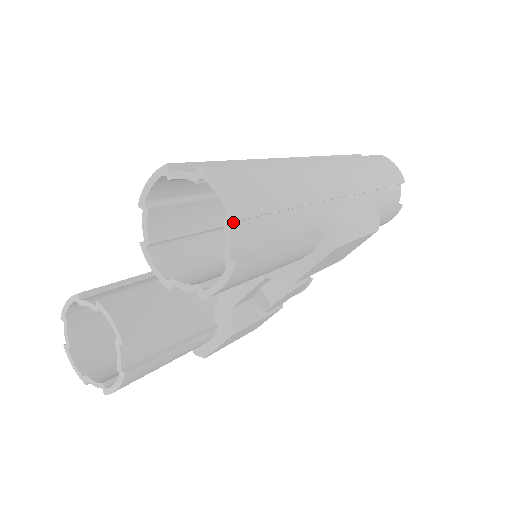
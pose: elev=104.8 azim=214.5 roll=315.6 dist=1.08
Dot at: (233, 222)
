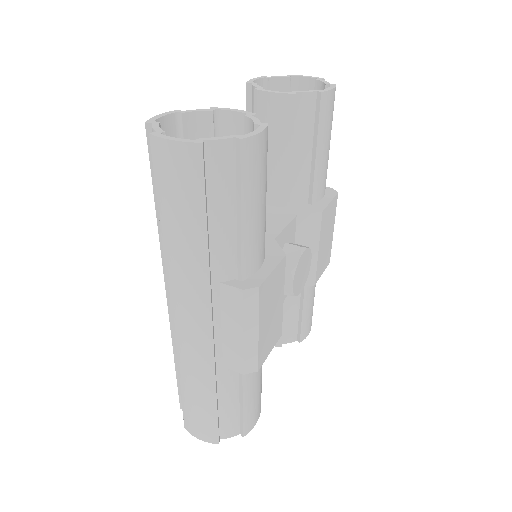
Dot at: (320, 83)
